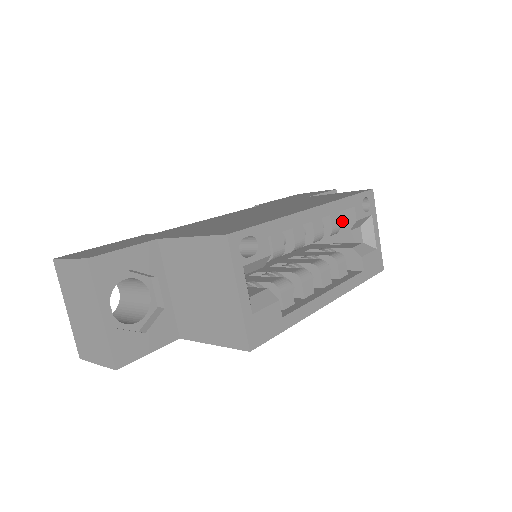
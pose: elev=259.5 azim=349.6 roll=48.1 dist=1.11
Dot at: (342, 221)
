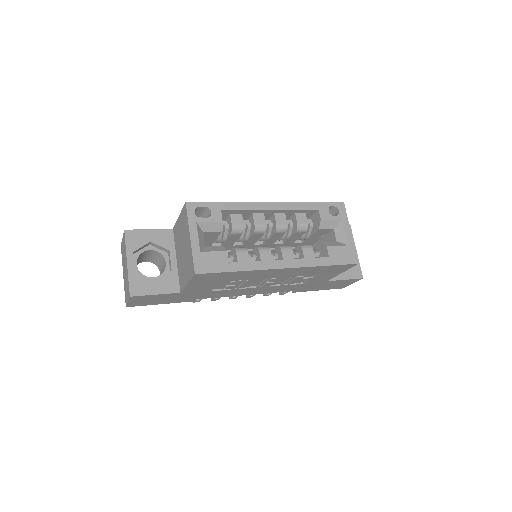
Dot at: (315, 224)
